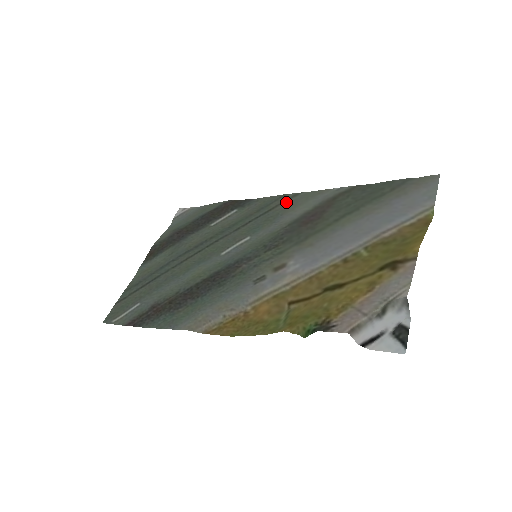
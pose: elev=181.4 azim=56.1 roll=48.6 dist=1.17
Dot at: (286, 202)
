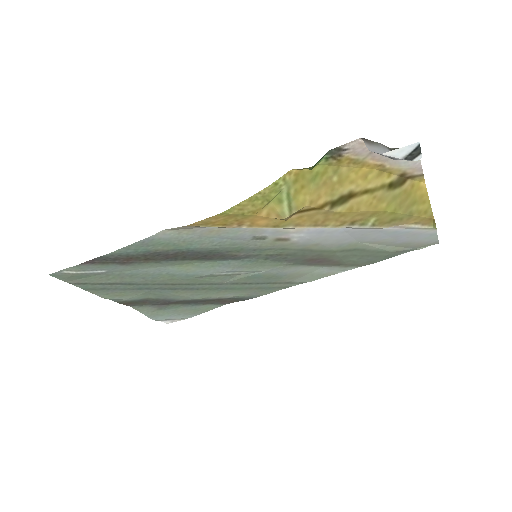
Dot at: (290, 281)
